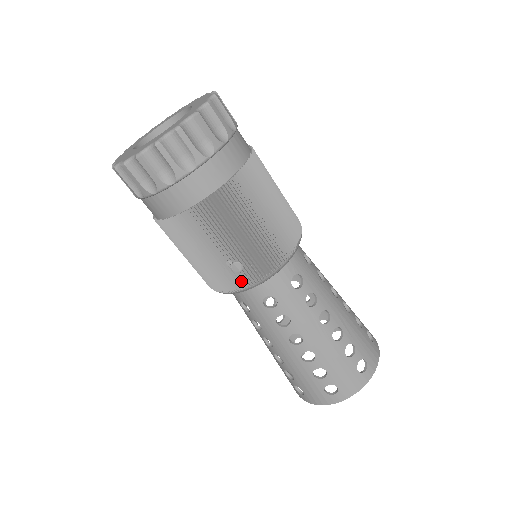
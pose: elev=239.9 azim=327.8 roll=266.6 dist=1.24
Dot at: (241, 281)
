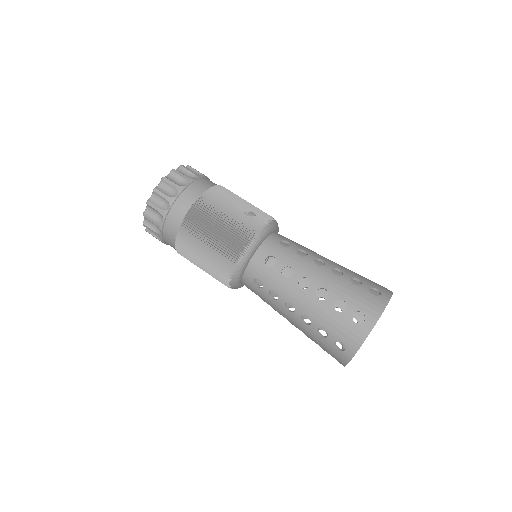
Dot at: (259, 222)
